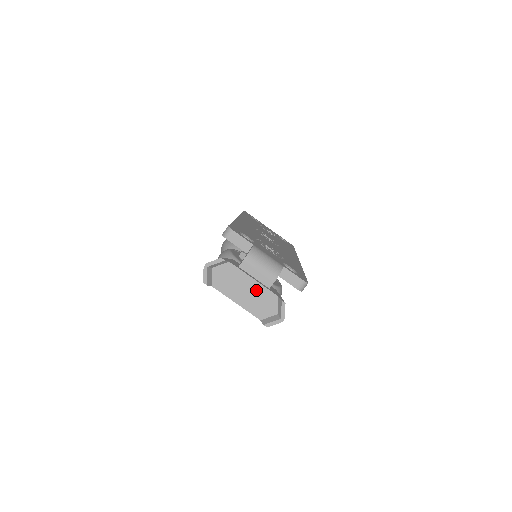
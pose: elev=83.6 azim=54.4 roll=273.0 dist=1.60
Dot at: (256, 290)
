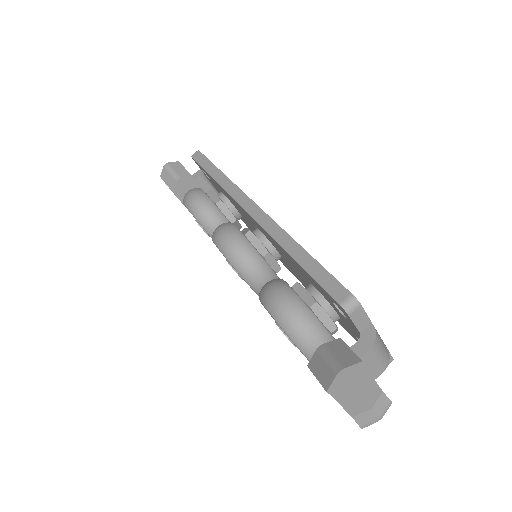
Dot at: (367, 387)
